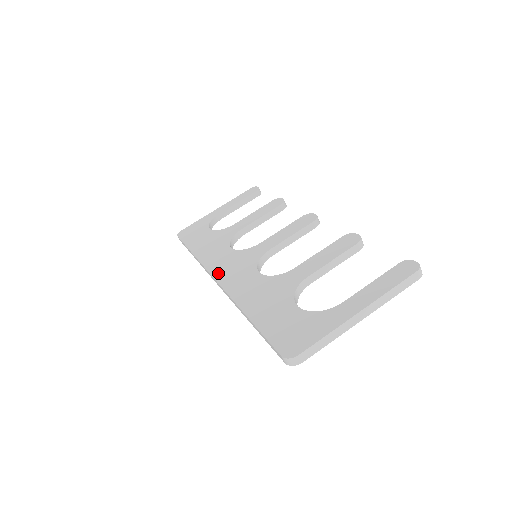
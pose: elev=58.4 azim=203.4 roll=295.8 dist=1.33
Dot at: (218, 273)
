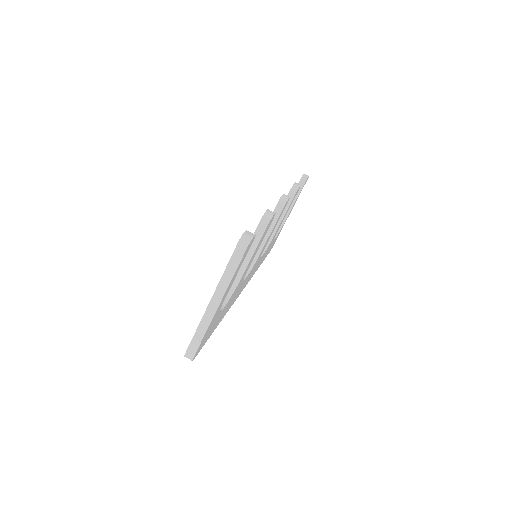
Dot at: occluded
